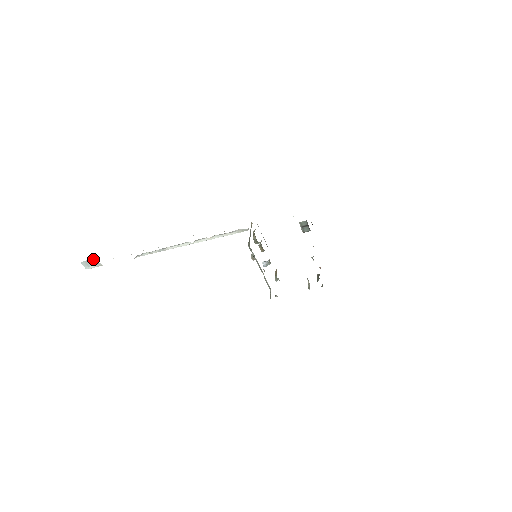
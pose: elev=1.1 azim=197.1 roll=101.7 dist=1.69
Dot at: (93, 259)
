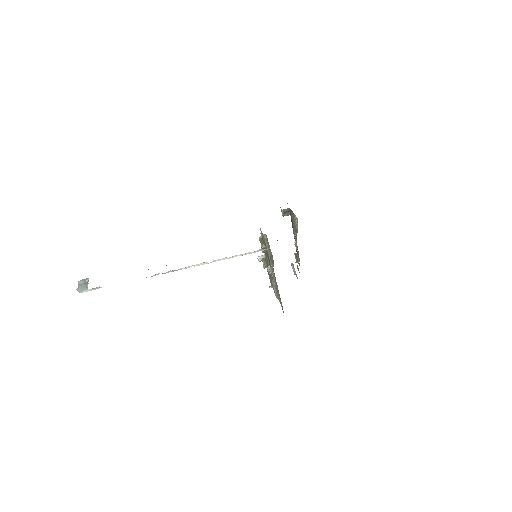
Dot at: (84, 279)
